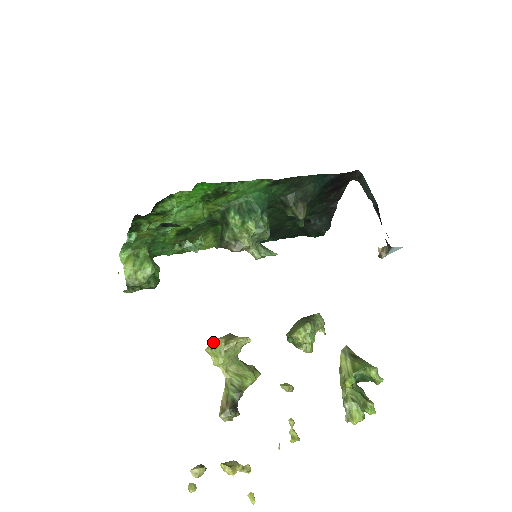
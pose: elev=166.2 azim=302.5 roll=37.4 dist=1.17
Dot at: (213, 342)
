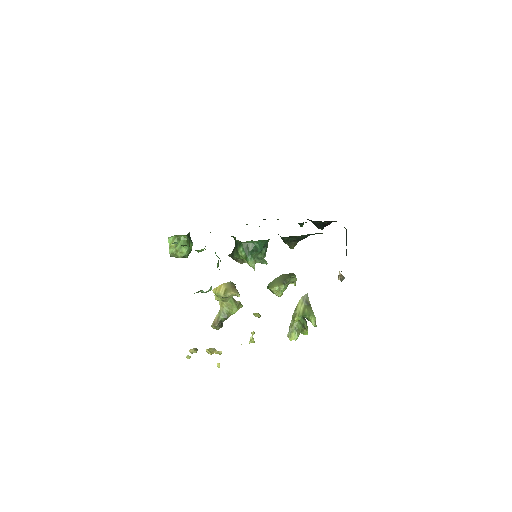
Dot at: (218, 286)
